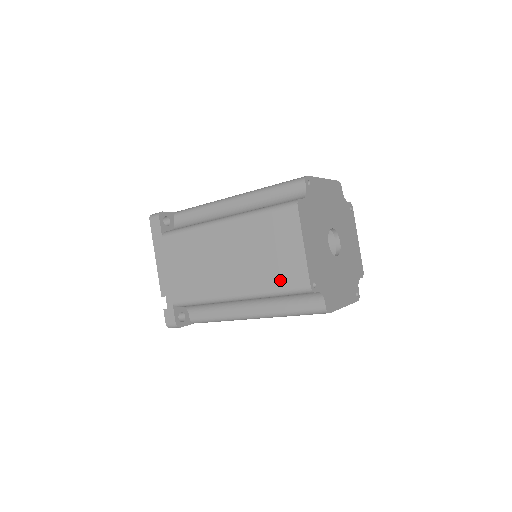
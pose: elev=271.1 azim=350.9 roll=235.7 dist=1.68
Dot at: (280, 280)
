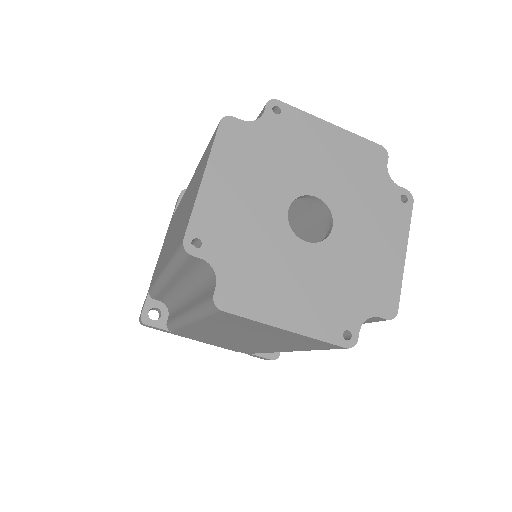
Dot at: (307, 346)
